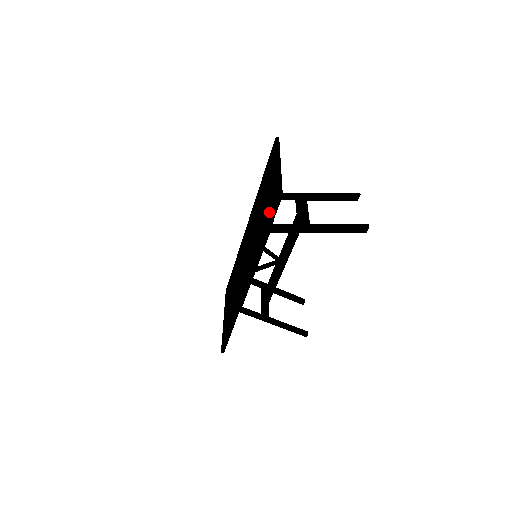
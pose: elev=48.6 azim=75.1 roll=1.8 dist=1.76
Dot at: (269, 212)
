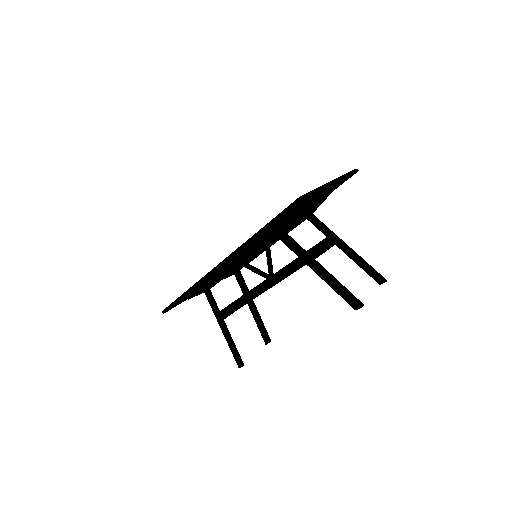
Dot at: occluded
